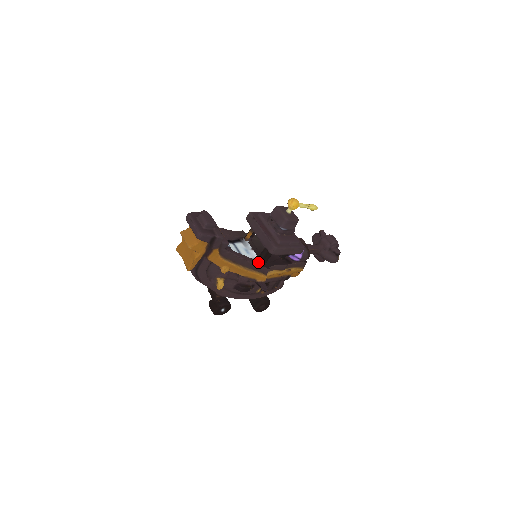
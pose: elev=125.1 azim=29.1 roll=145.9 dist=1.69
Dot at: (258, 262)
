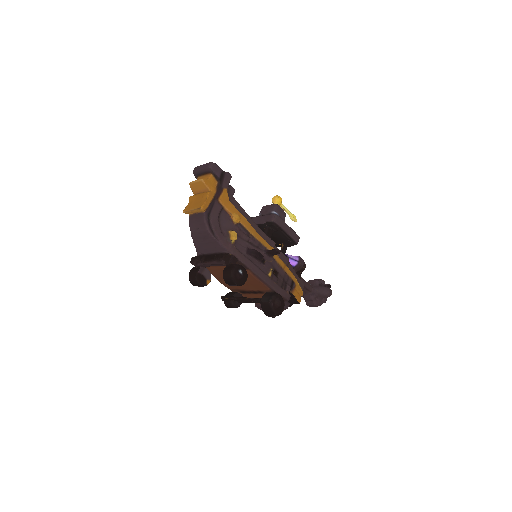
Dot at: occluded
